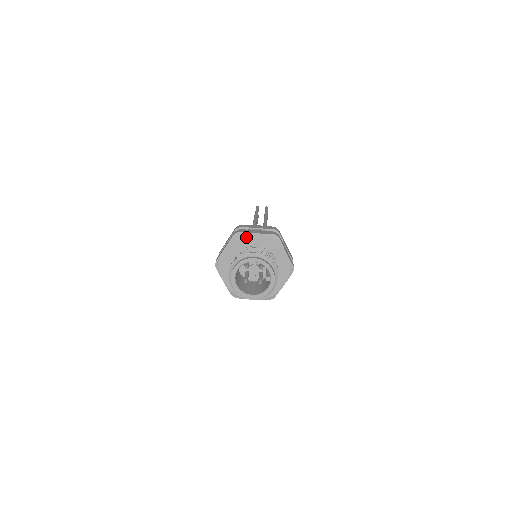
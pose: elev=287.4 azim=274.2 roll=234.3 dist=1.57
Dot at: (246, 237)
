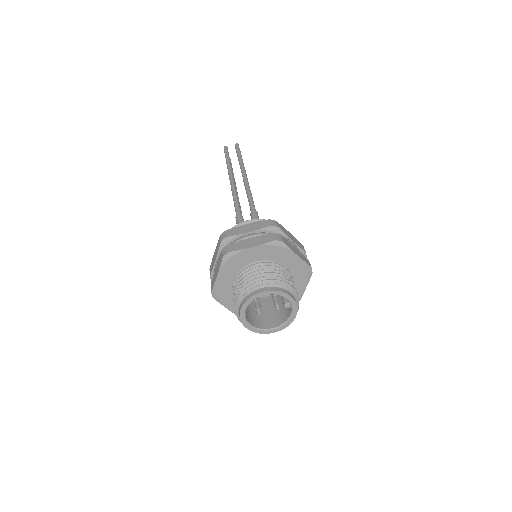
Dot at: (240, 256)
